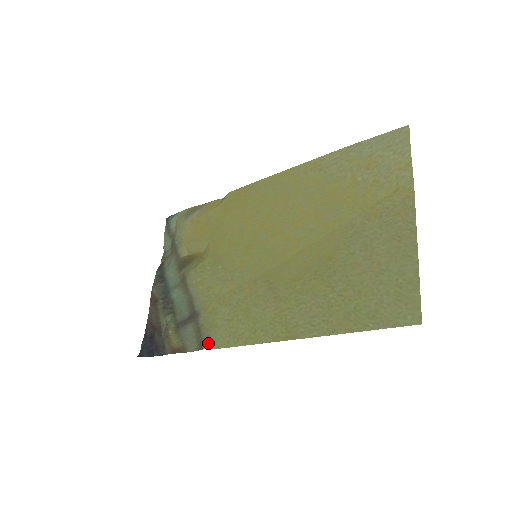
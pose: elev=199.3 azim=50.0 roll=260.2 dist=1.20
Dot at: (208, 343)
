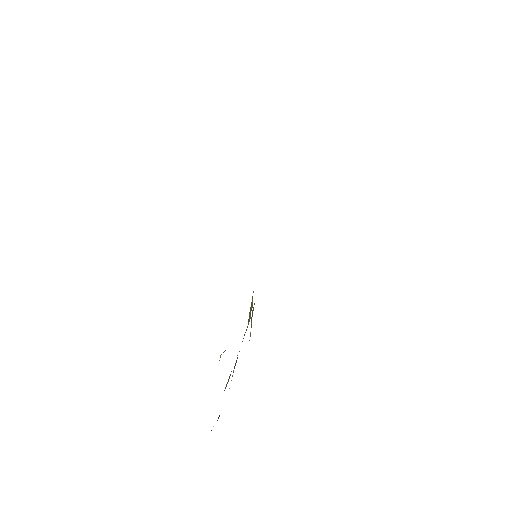
Dot at: occluded
